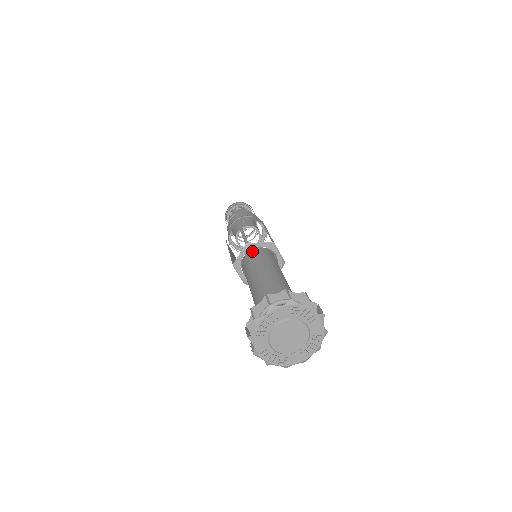
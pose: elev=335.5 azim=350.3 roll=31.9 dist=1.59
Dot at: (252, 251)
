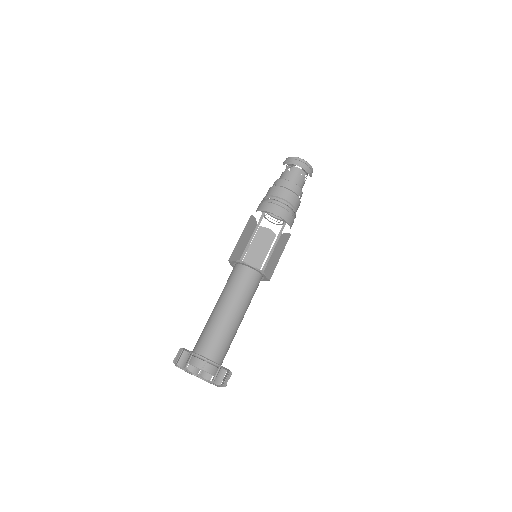
Dot at: (234, 266)
